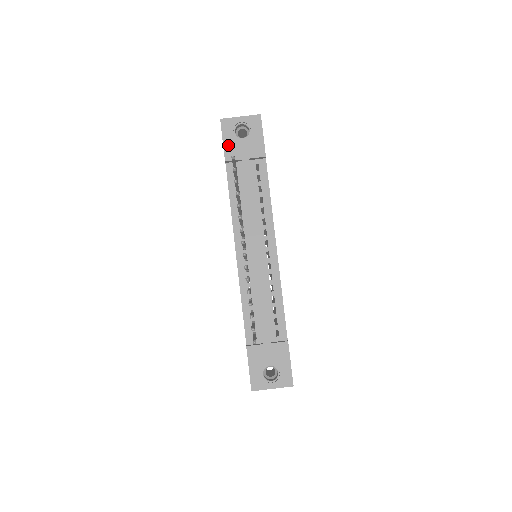
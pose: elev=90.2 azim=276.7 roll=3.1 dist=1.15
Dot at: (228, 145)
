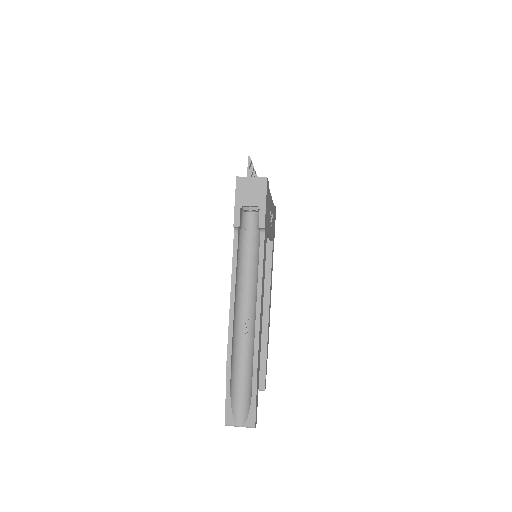
Dot at: occluded
